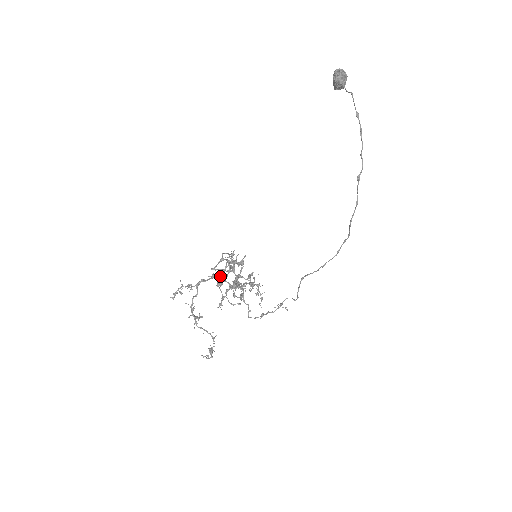
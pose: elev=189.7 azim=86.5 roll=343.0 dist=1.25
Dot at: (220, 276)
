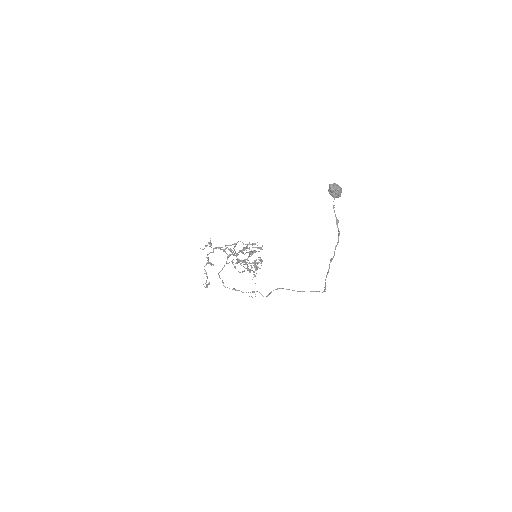
Dot at: occluded
